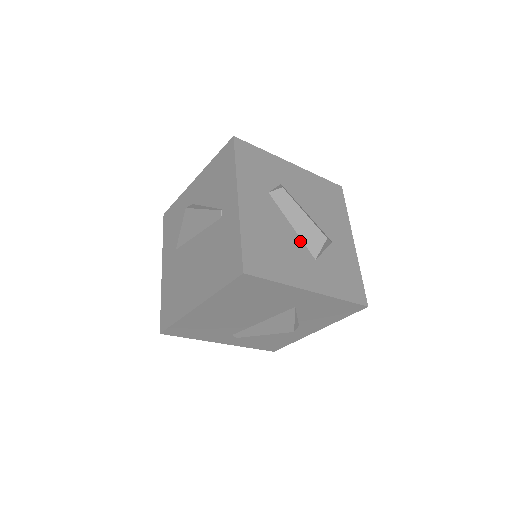
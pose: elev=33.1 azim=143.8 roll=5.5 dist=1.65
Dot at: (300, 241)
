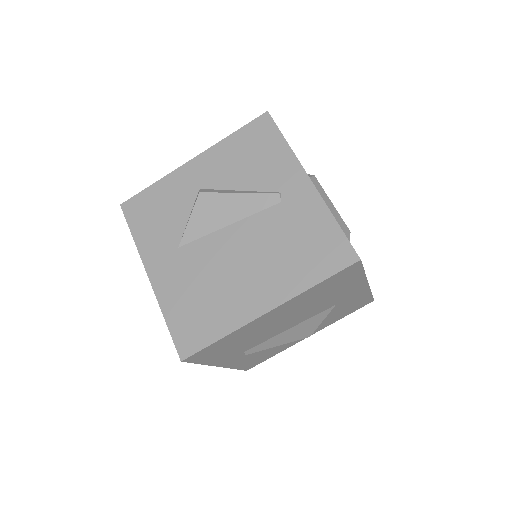
Dot at: occluded
